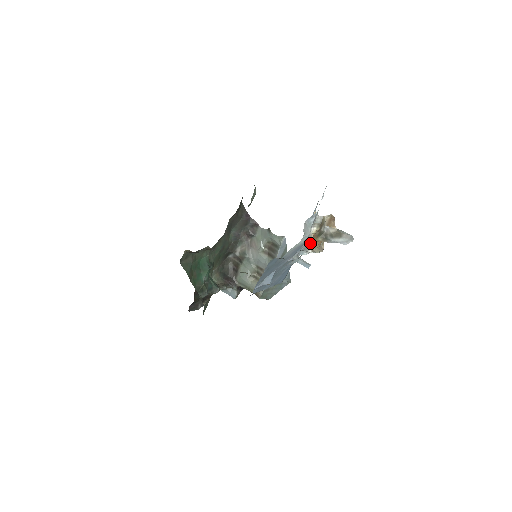
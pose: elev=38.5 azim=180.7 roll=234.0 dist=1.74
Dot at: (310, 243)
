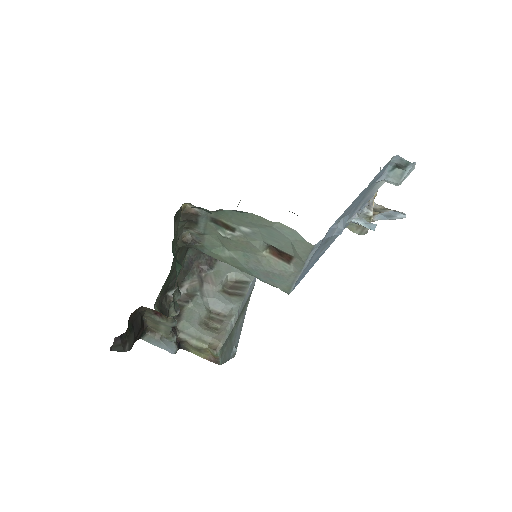
Dot at: (373, 203)
